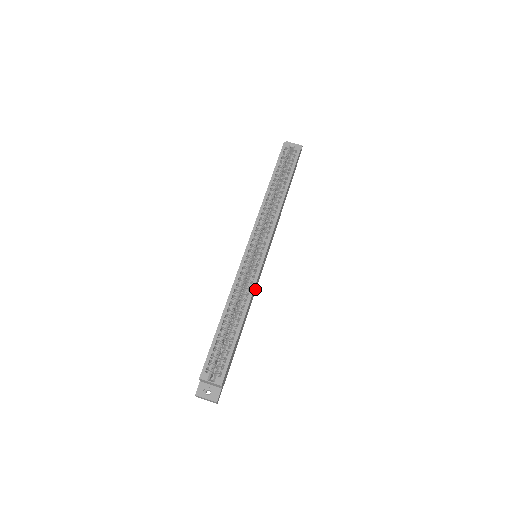
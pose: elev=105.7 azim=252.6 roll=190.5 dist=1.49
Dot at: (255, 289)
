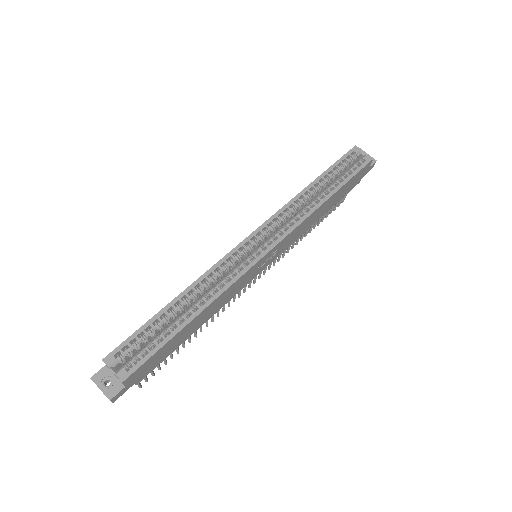
Dot at: (234, 292)
